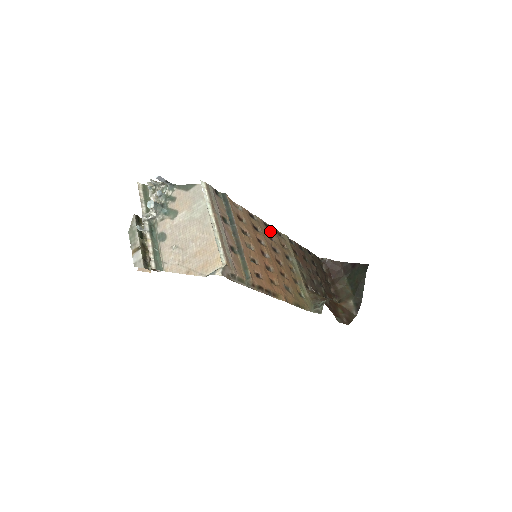
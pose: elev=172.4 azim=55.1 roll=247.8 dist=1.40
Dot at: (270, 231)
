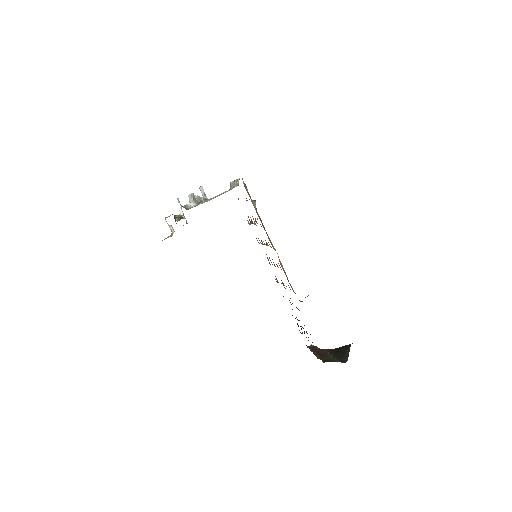
Dot at: occluded
